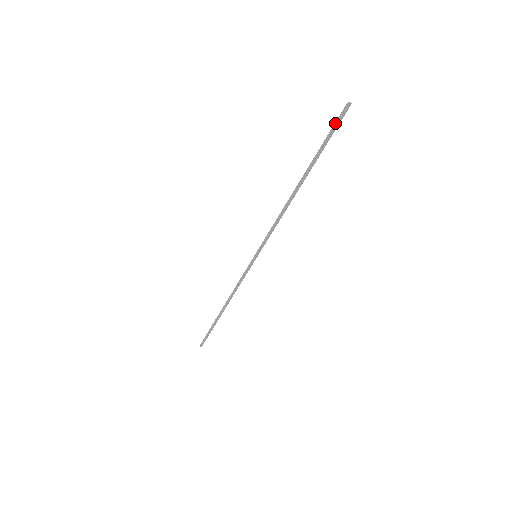
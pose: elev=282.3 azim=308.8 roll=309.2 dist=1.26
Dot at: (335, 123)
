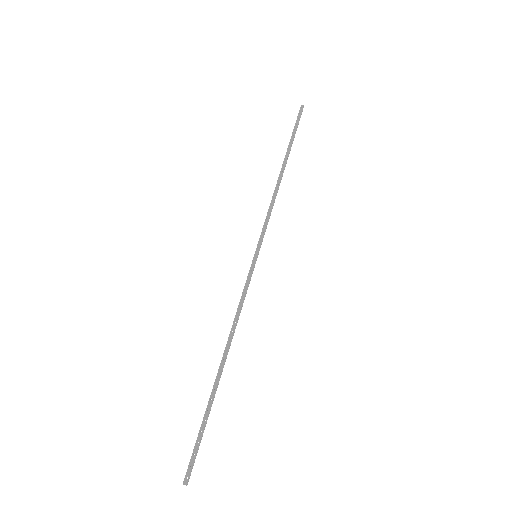
Dot at: (297, 118)
